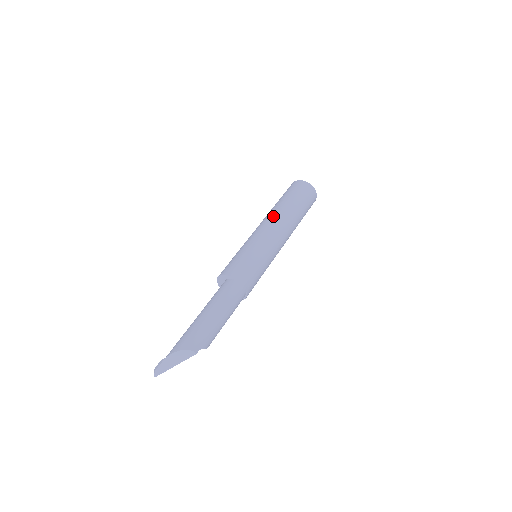
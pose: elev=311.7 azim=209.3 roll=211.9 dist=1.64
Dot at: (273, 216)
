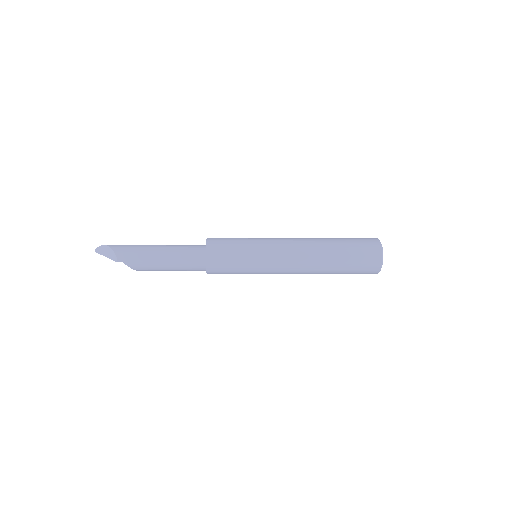
Dot at: (306, 241)
